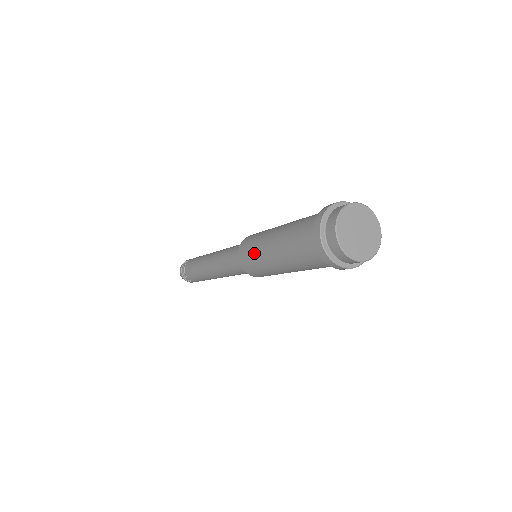
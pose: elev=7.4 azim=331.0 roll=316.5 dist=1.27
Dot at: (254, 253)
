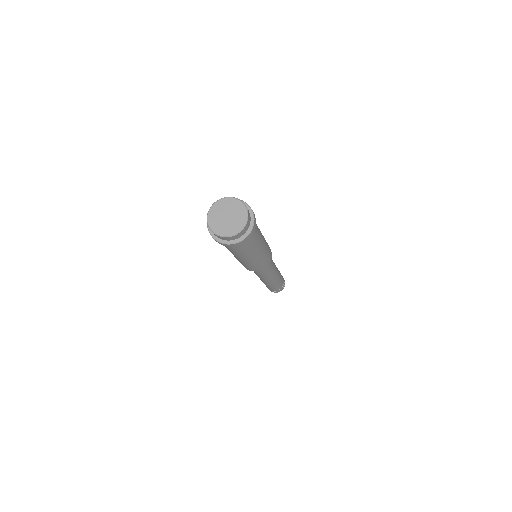
Dot at: (240, 262)
